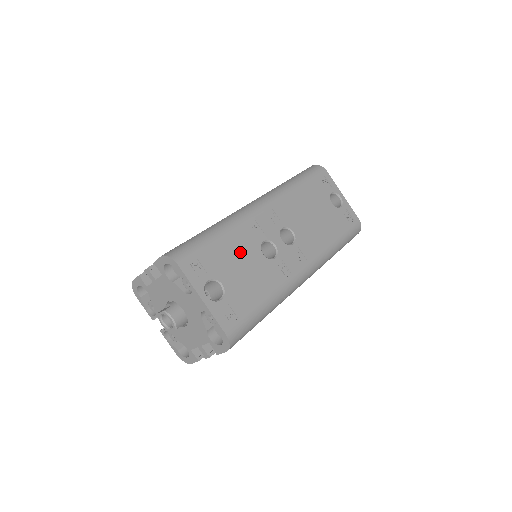
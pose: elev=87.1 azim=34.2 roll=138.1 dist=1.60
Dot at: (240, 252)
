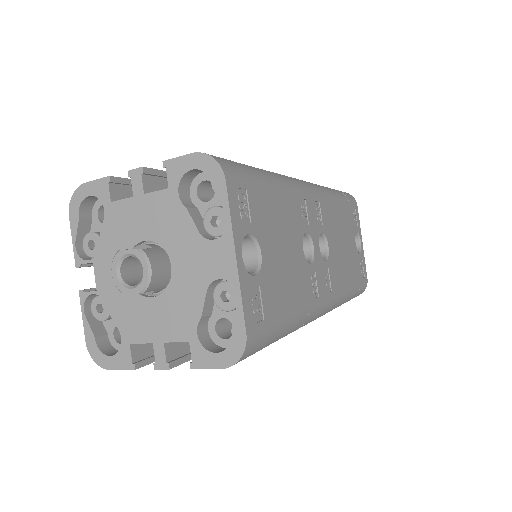
Dot at: (286, 225)
